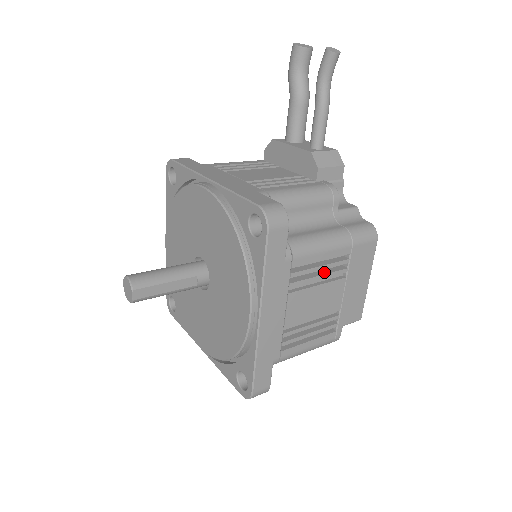
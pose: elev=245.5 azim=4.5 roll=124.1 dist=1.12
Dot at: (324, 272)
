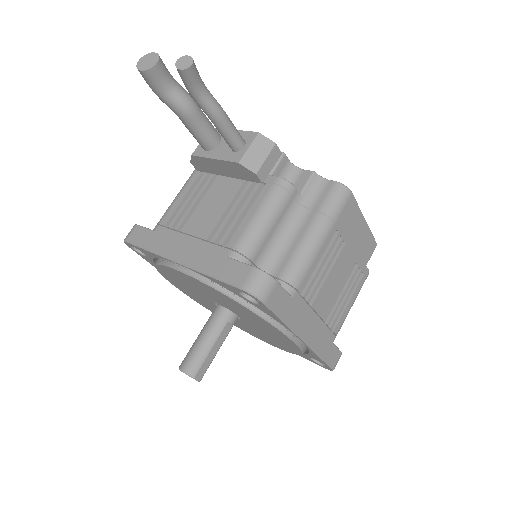
Dot at: (326, 261)
